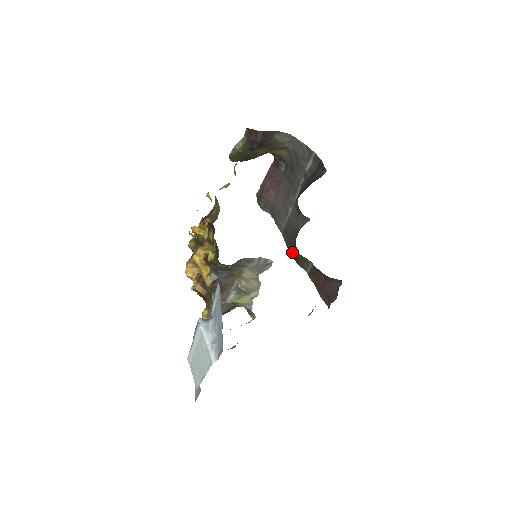
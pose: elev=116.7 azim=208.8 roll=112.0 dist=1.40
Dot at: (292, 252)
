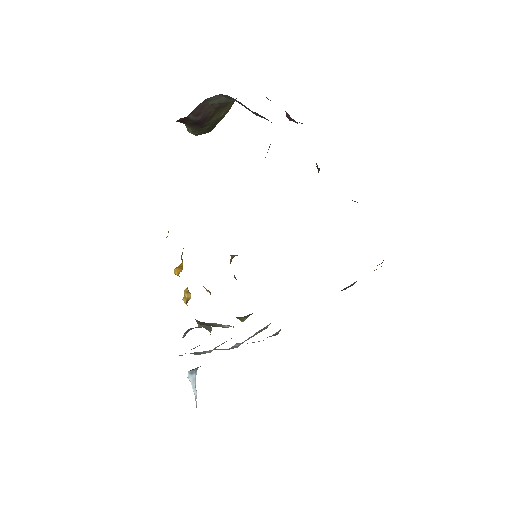
Dot at: occluded
